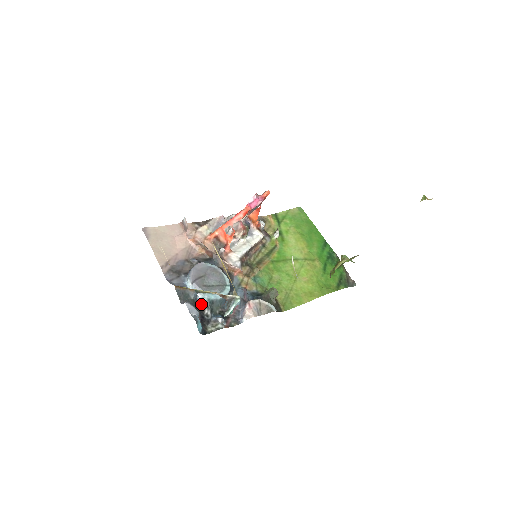
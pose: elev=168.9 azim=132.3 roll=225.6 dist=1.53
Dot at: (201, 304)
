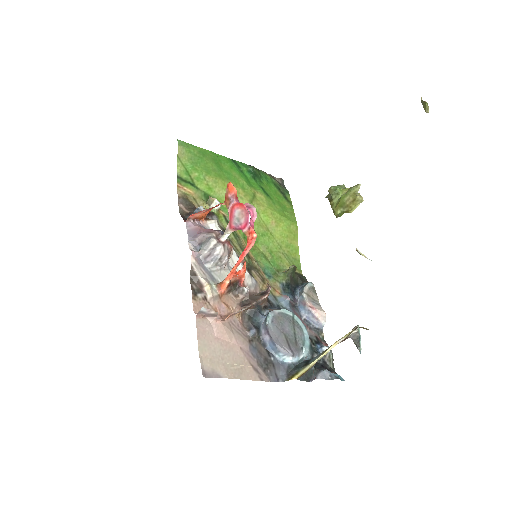
Dot at: occluded
